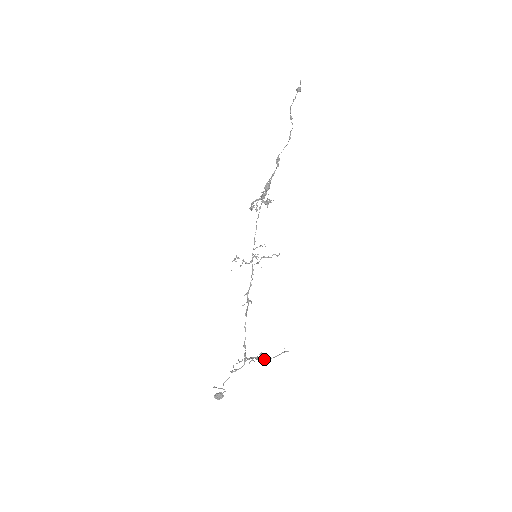
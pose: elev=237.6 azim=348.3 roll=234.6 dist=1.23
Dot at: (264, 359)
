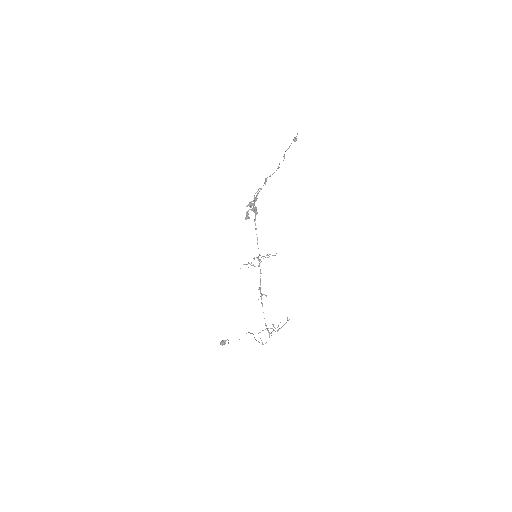
Dot at: occluded
